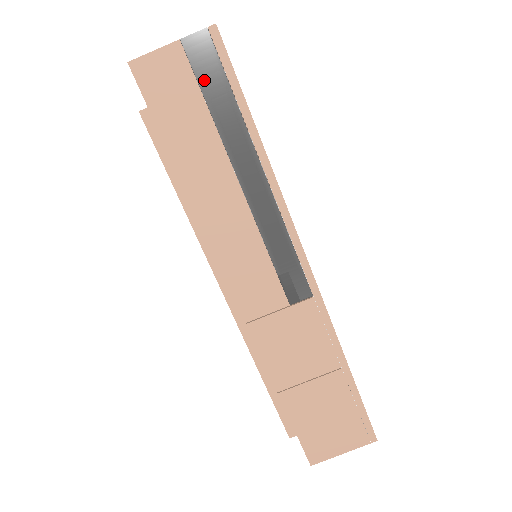
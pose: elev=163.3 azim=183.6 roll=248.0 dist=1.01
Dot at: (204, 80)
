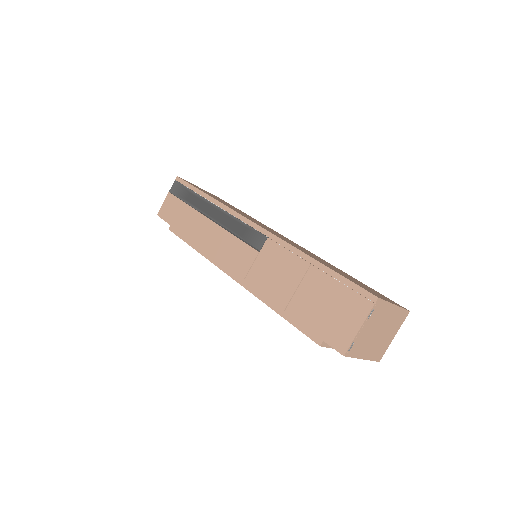
Dot at: (181, 196)
